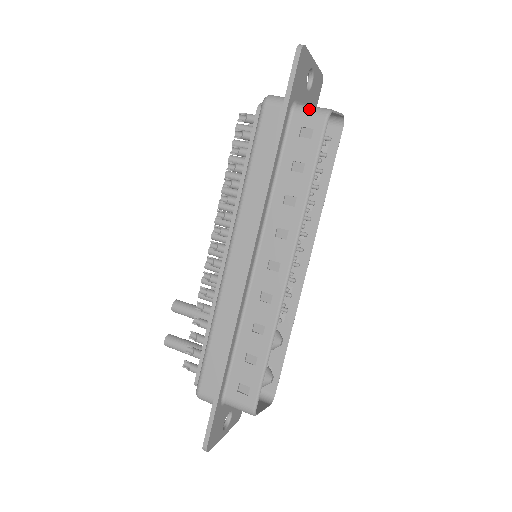
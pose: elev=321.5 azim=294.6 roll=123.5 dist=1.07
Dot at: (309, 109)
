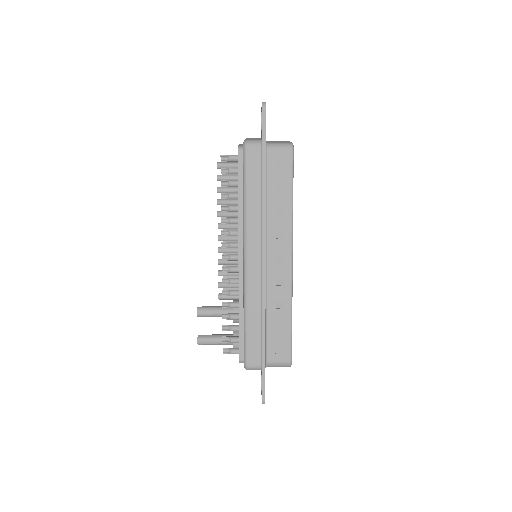
Dot at: (278, 145)
